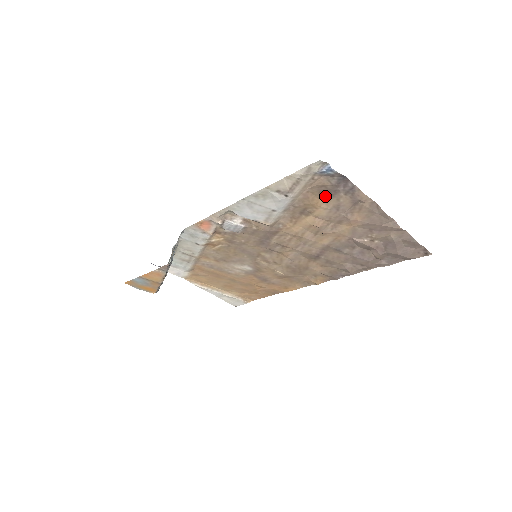
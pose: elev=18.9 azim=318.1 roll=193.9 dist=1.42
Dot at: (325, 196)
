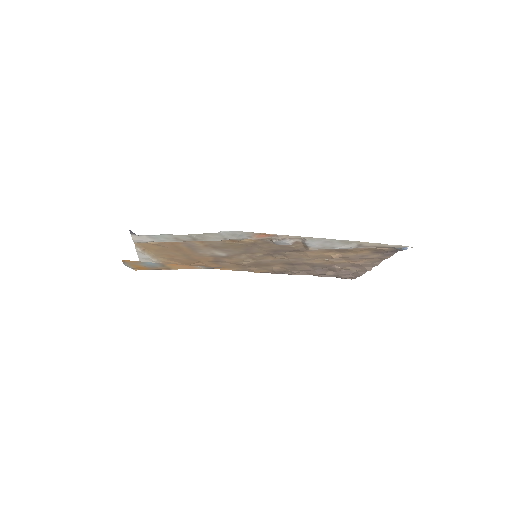
Dot at: (371, 251)
